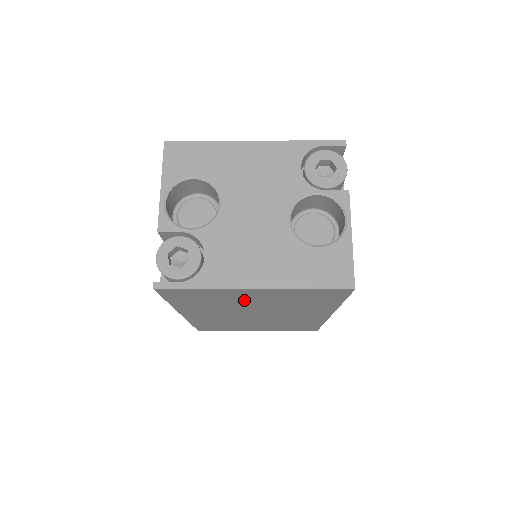
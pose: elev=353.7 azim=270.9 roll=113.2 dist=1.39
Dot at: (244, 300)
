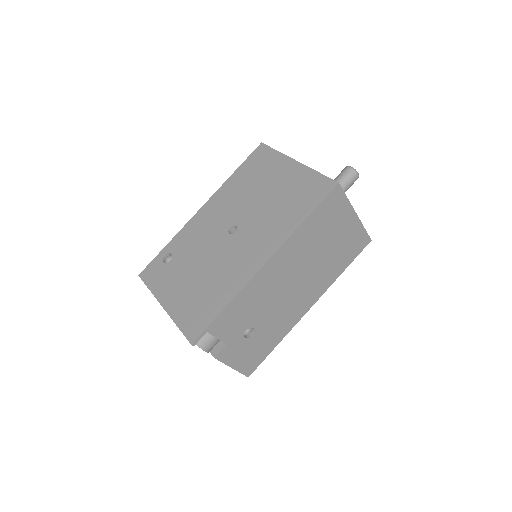
Dot at: occluded
